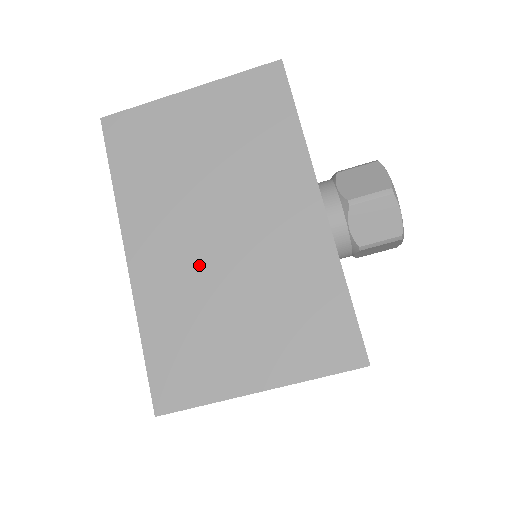
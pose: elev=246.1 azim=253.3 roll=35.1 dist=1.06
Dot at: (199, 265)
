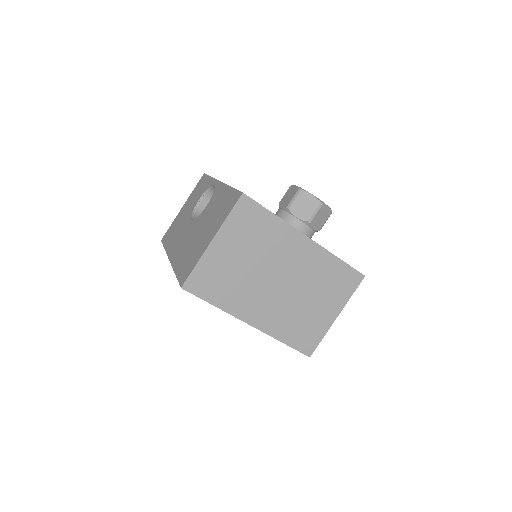
Dot at: (282, 301)
